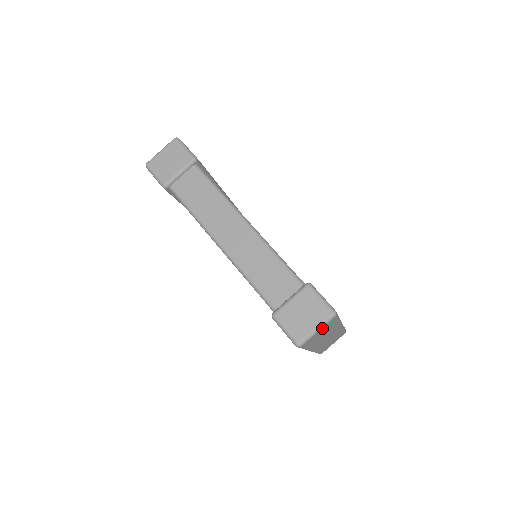
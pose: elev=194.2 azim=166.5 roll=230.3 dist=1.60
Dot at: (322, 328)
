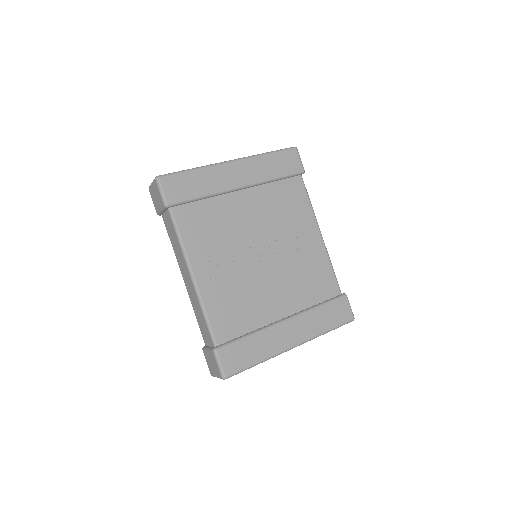
Dot at: occluded
